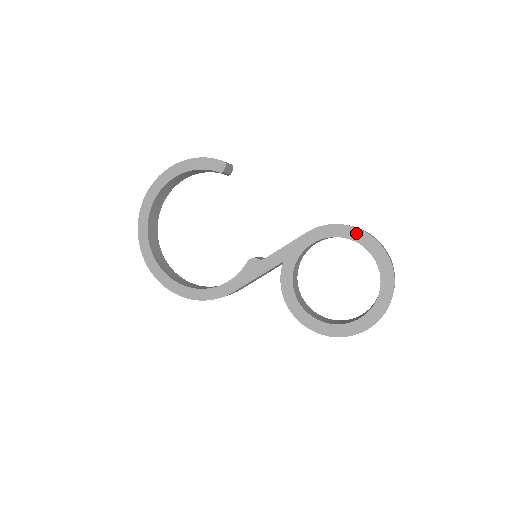
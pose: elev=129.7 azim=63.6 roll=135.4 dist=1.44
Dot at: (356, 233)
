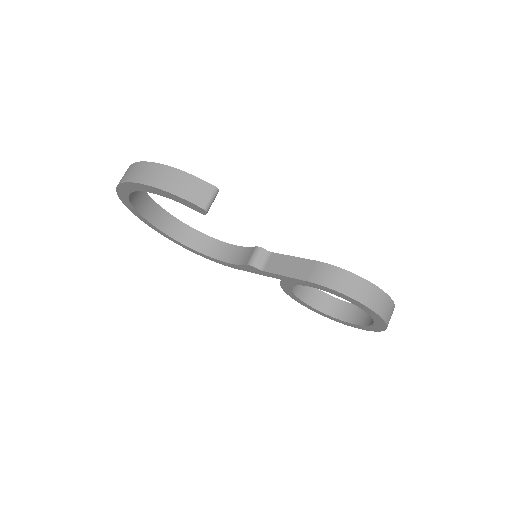
Dot at: (357, 303)
